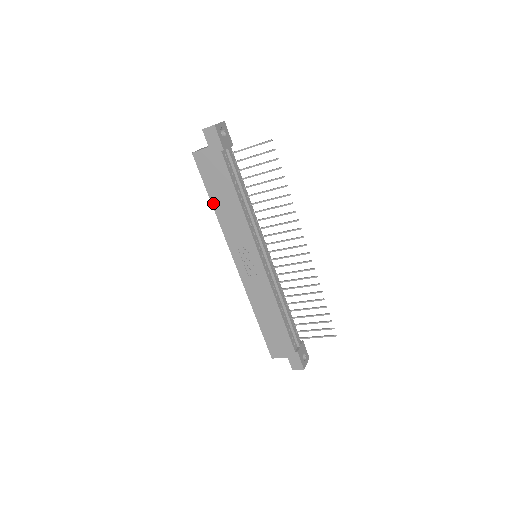
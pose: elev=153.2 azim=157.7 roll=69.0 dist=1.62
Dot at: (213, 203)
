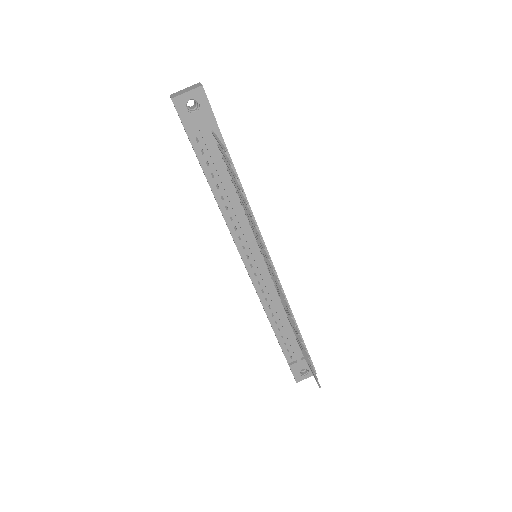
Dot at: occluded
